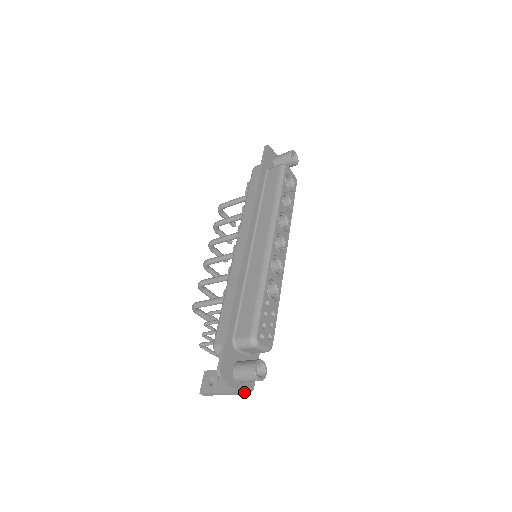
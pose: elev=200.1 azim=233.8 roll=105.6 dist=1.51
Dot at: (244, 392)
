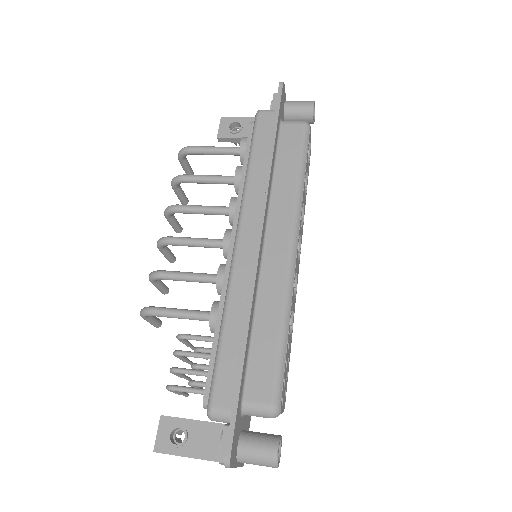
Dot at: occluded
